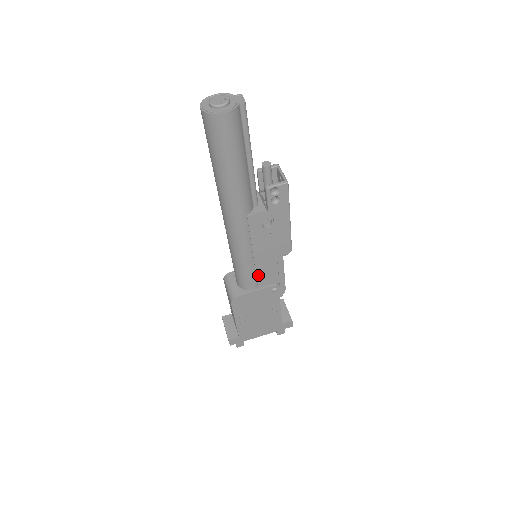
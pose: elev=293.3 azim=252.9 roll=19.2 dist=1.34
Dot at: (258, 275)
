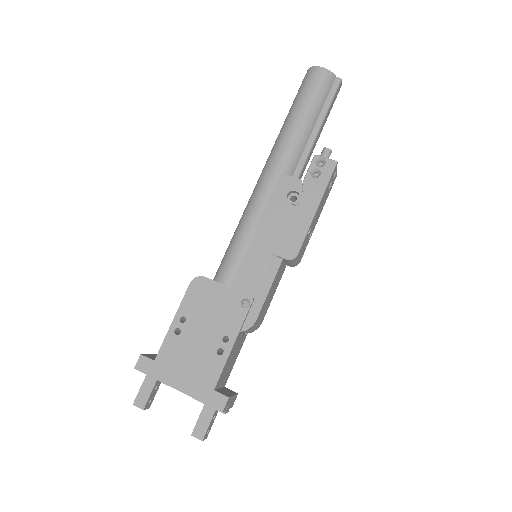
Dot at: (243, 265)
